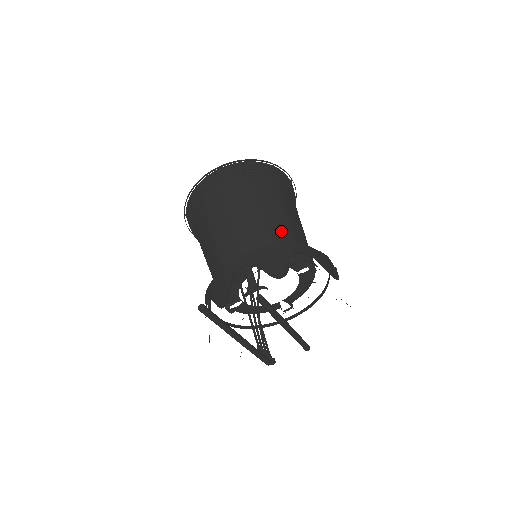
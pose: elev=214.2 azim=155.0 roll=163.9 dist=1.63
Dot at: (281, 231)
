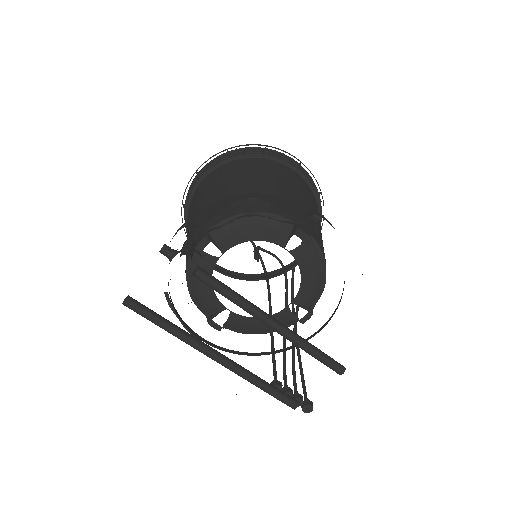
Dot at: occluded
